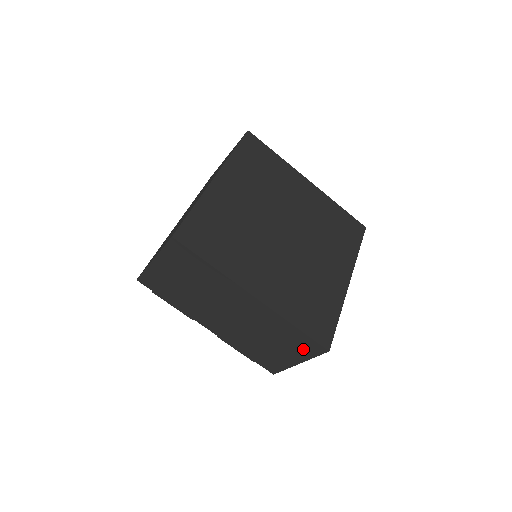
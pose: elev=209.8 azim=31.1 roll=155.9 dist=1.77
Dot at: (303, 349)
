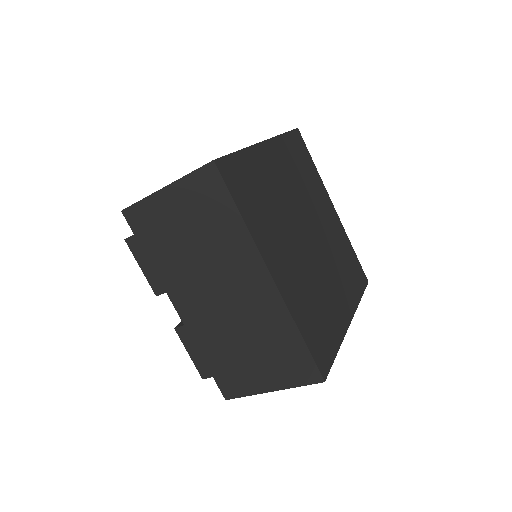
Dot at: (291, 370)
